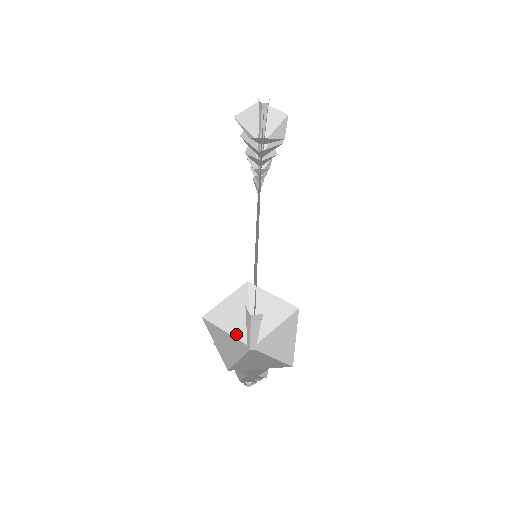
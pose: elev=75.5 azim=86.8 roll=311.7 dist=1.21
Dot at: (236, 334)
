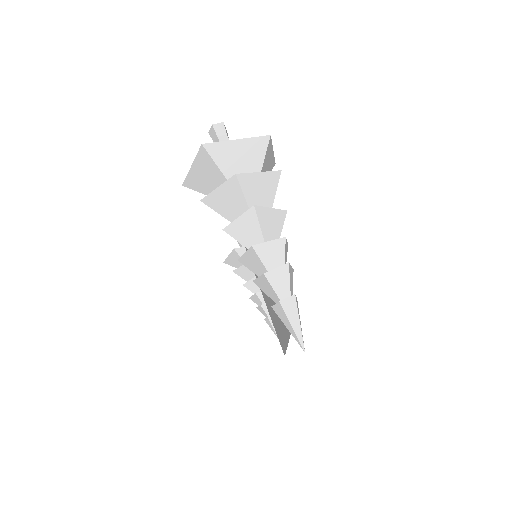
Dot at: occluded
